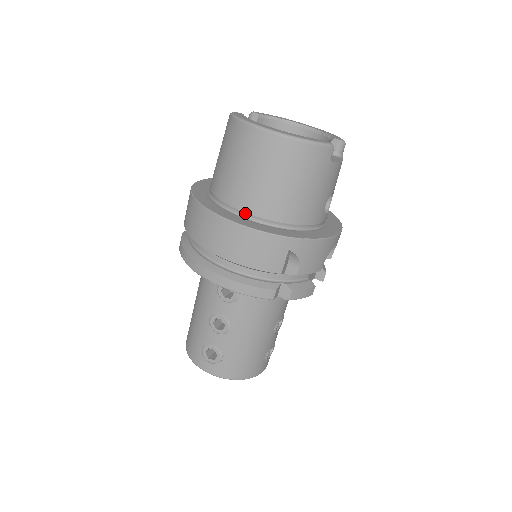
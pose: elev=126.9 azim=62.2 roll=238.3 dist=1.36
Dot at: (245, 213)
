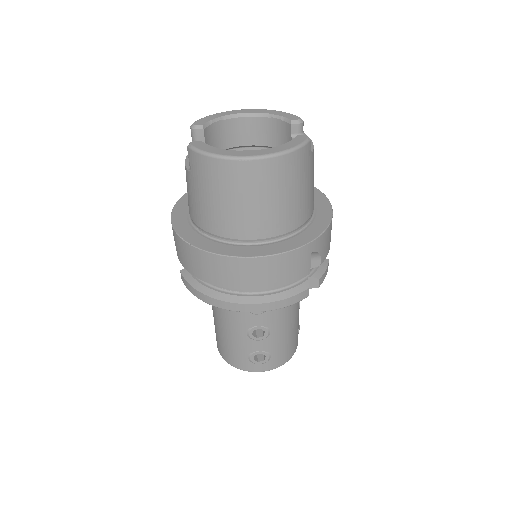
Dot at: (256, 240)
